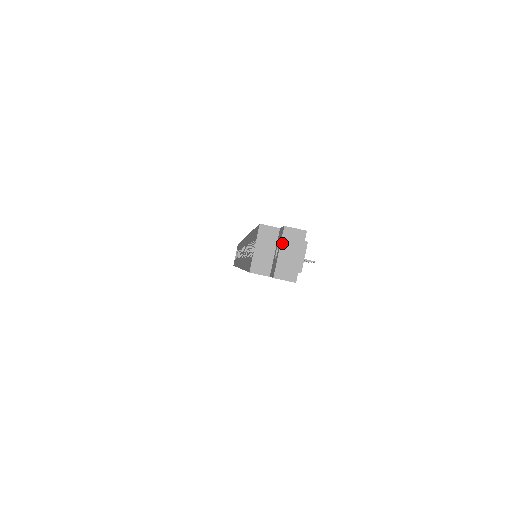
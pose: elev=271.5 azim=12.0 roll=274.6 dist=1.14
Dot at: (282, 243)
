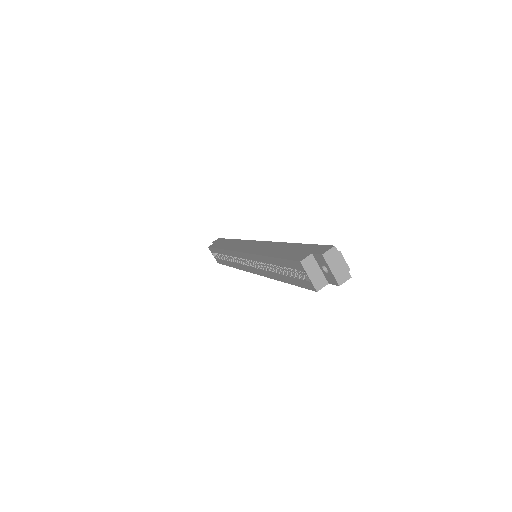
Dot at: (328, 264)
